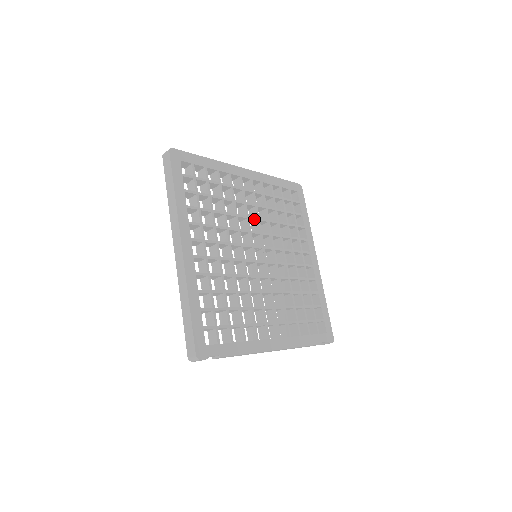
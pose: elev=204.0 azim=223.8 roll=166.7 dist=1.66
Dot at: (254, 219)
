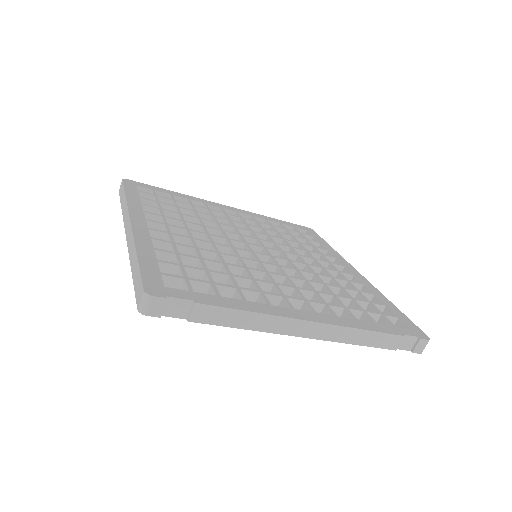
Dot at: (245, 230)
